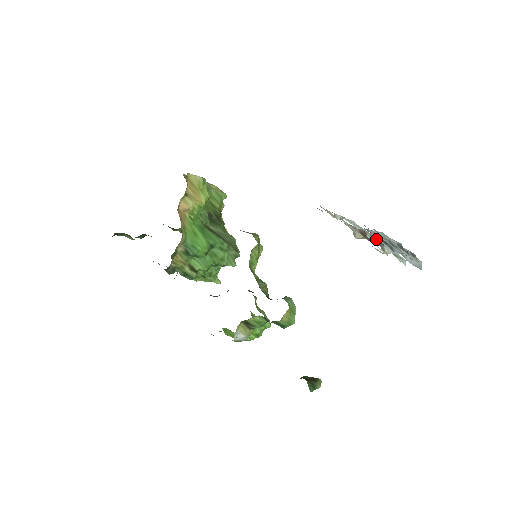
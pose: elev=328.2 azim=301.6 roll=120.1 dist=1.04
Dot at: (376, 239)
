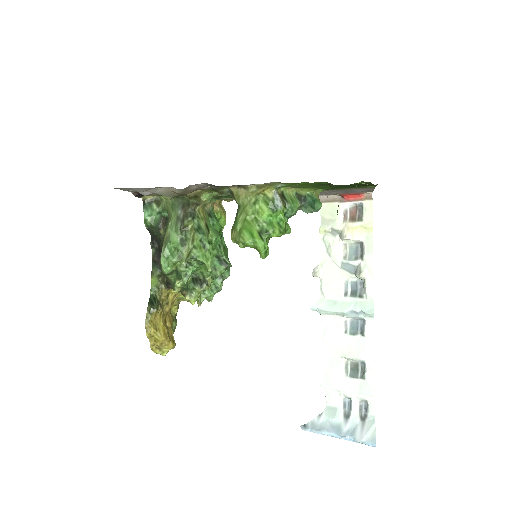
Dot at: (356, 245)
